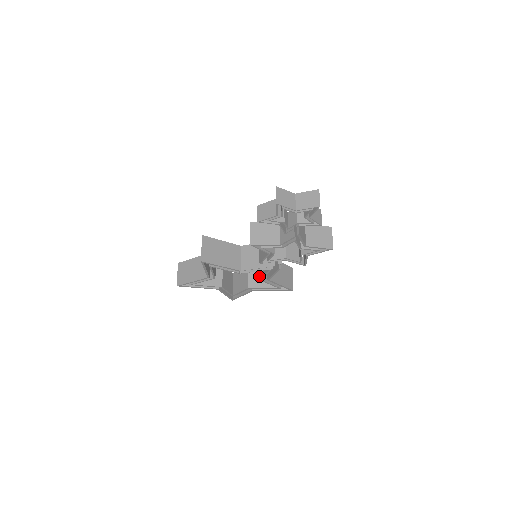
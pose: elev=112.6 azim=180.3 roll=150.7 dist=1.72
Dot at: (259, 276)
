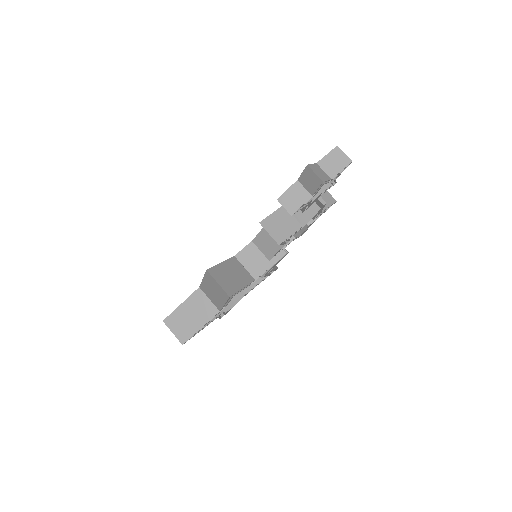
Dot at: occluded
